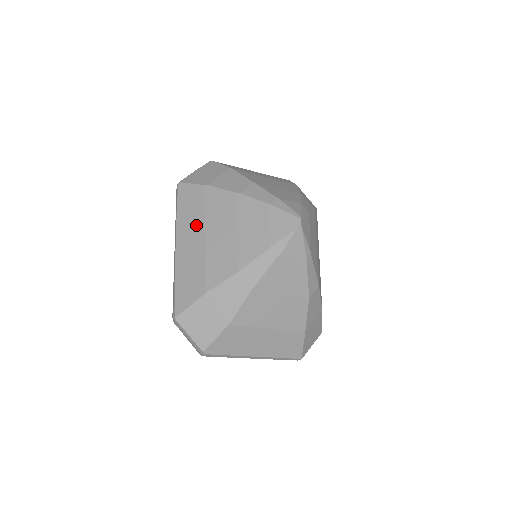
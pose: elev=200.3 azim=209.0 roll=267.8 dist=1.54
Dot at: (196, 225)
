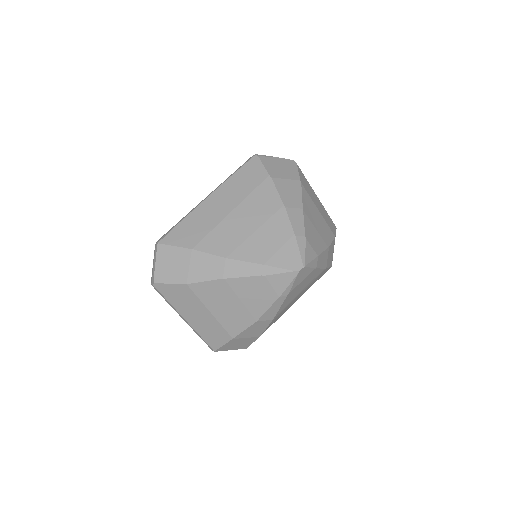
Dot at: (235, 197)
